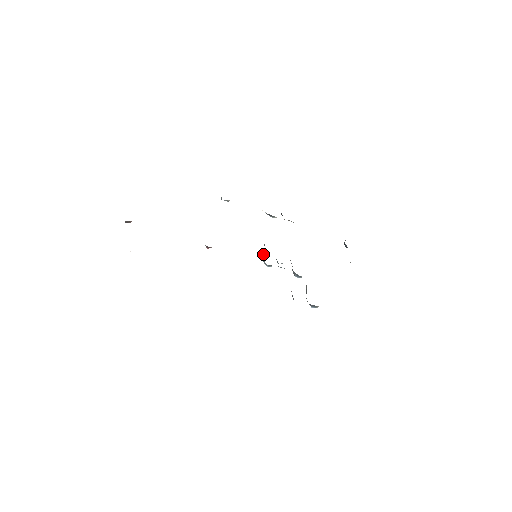
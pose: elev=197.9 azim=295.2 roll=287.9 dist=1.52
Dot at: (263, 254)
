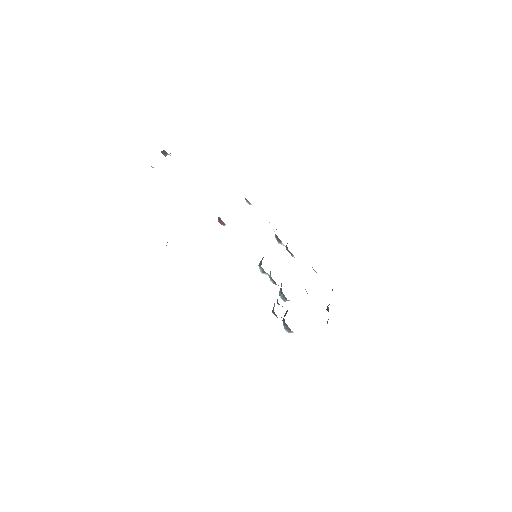
Dot at: (262, 259)
